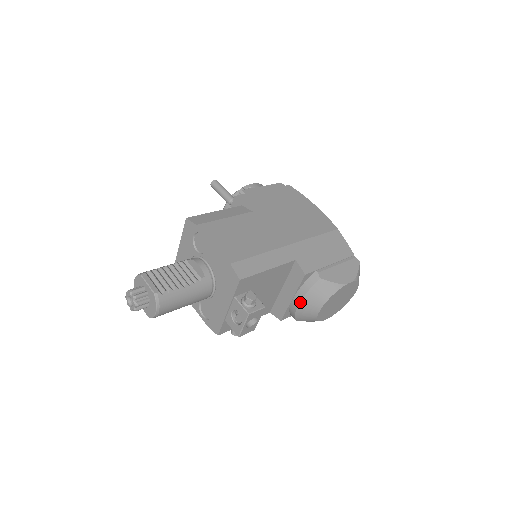
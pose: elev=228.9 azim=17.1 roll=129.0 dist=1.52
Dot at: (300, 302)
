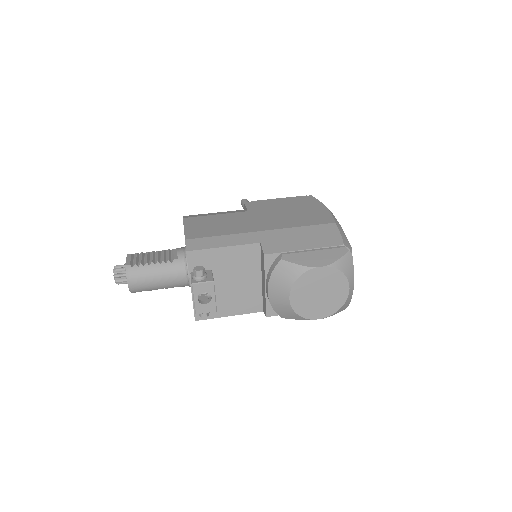
Dot at: (268, 288)
